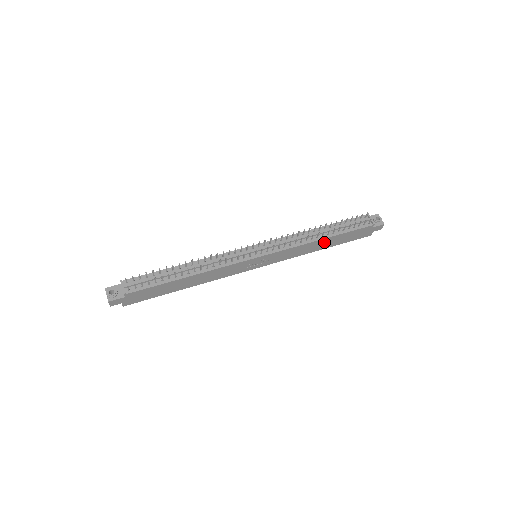
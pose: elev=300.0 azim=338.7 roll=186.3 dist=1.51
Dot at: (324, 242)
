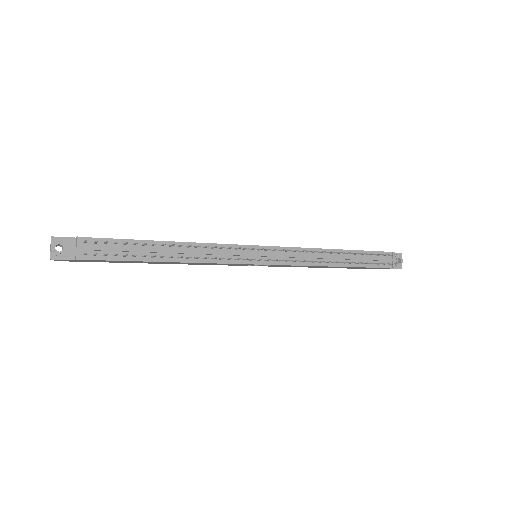
Dot at: (335, 267)
